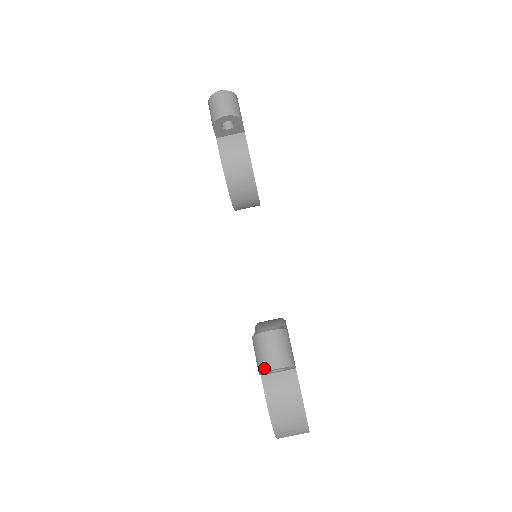
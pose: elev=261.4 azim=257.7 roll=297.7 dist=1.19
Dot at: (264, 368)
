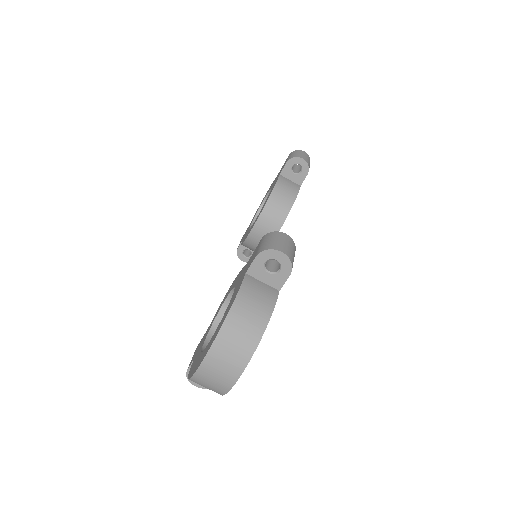
Dot at: (270, 247)
